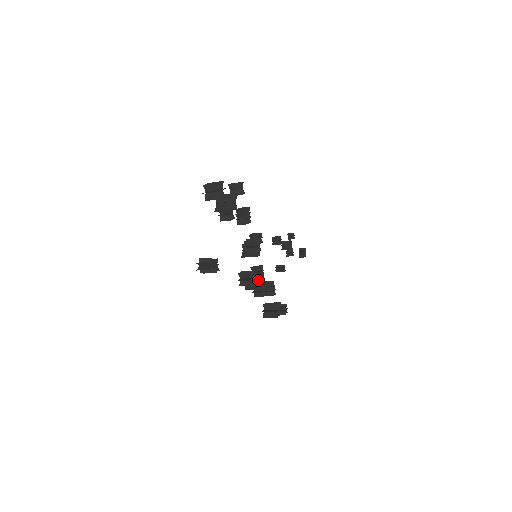
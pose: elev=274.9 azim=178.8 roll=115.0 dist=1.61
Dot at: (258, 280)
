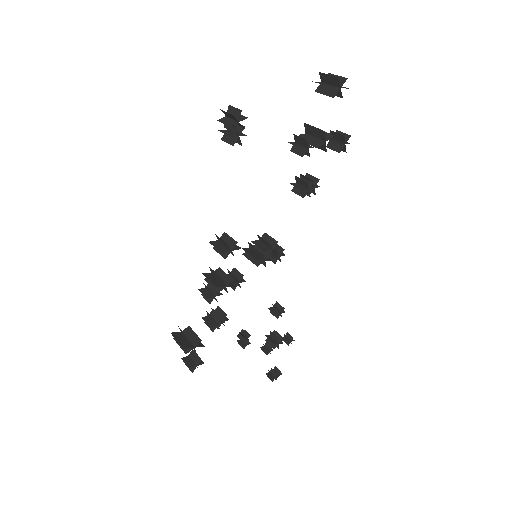
Dot at: (224, 281)
